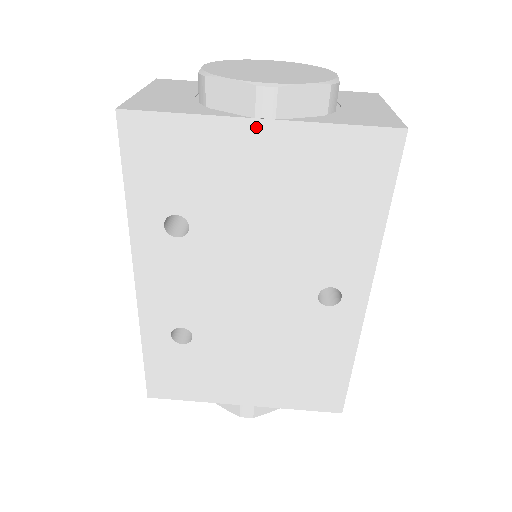
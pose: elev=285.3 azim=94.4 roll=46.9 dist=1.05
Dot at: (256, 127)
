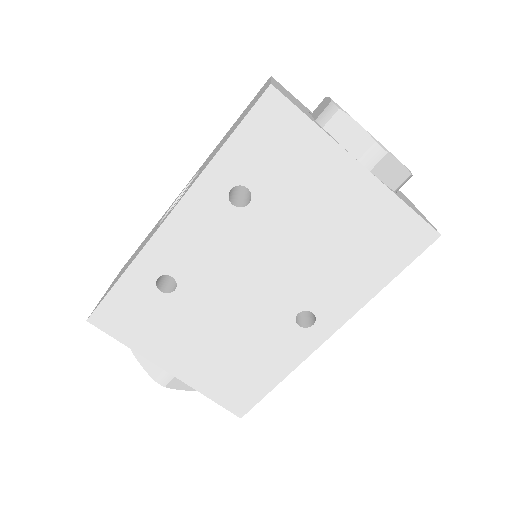
Dot at: (354, 167)
